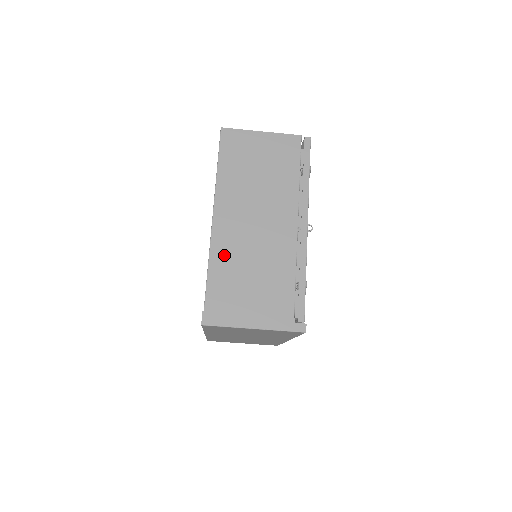
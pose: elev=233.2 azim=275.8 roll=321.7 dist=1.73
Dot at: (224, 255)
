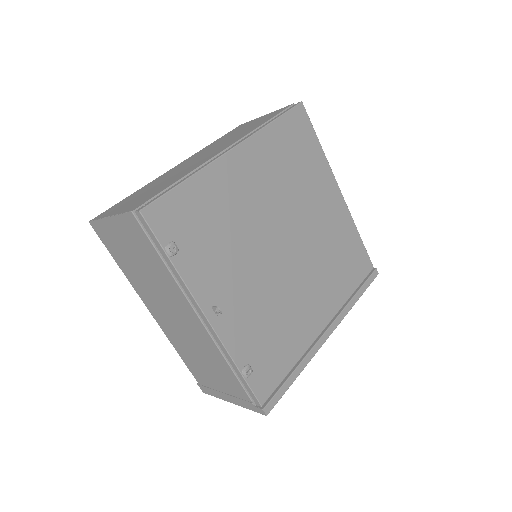
Dot at: (177, 344)
